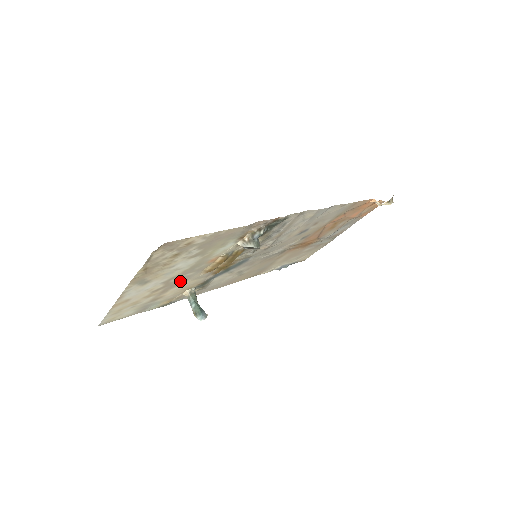
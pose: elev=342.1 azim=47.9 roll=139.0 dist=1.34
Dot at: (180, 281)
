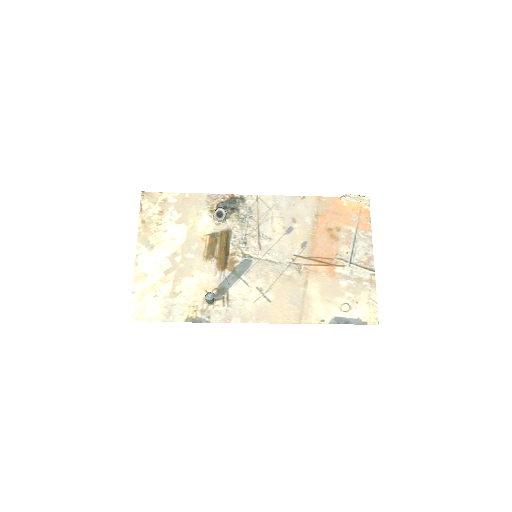
Dot at: (187, 267)
